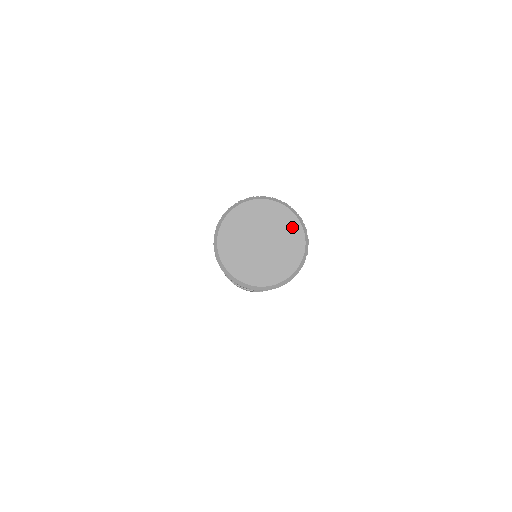
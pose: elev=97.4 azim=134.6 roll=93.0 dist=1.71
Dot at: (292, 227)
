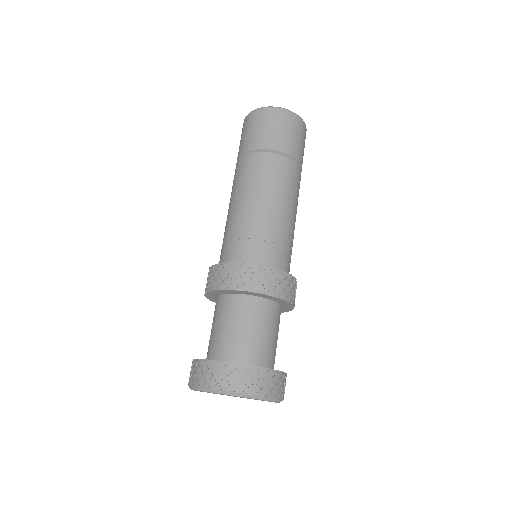
Dot at: occluded
